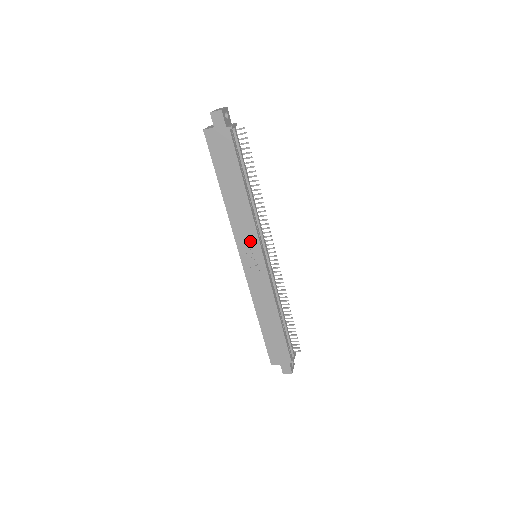
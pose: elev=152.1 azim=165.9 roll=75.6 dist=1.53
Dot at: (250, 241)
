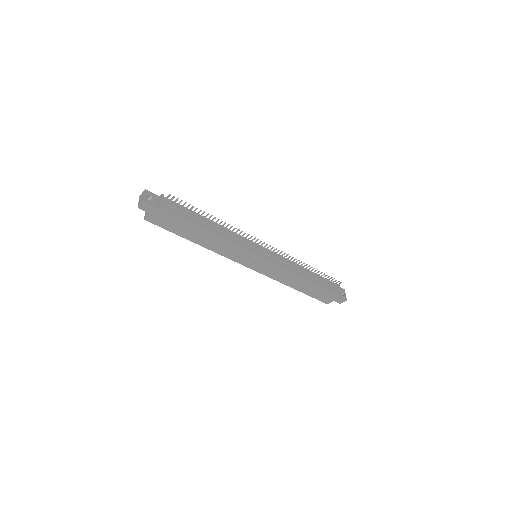
Dot at: (243, 255)
